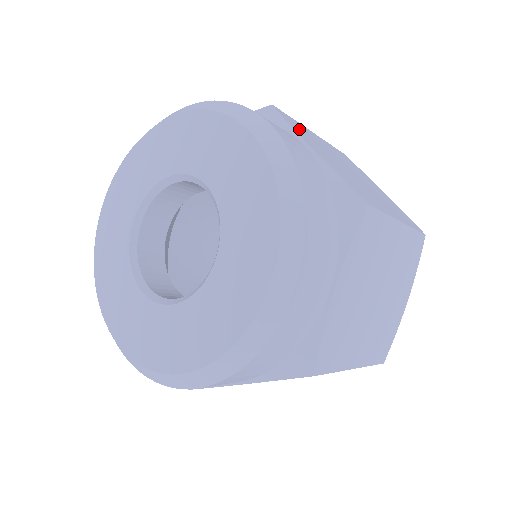
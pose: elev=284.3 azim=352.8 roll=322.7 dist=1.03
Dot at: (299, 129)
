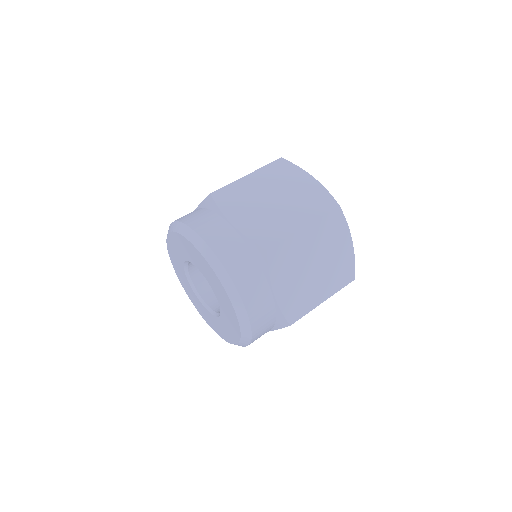
Dot at: (229, 201)
